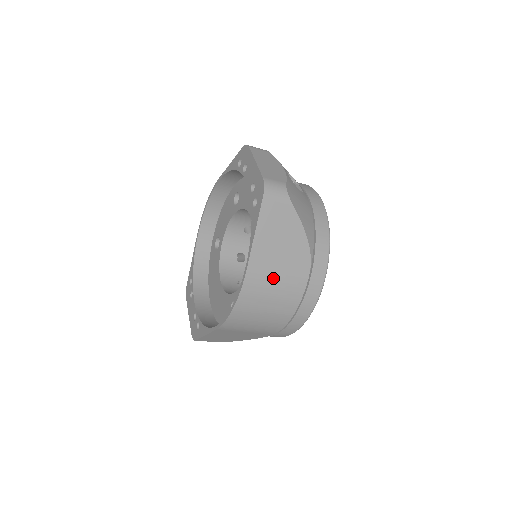
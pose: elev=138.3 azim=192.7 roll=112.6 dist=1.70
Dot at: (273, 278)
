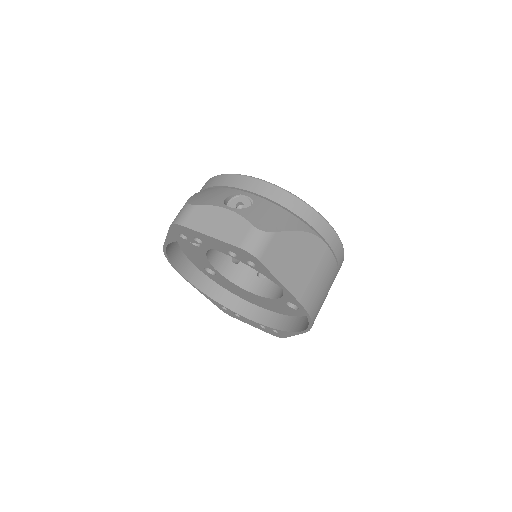
Dot at: (314, 280)
